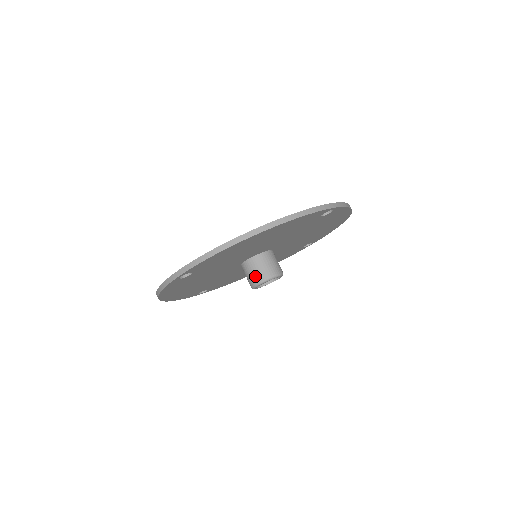
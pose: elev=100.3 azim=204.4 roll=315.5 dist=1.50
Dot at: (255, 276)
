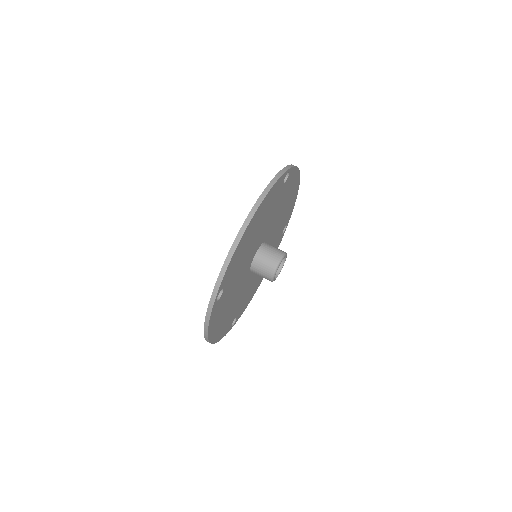
Dot at: (268, 268)
